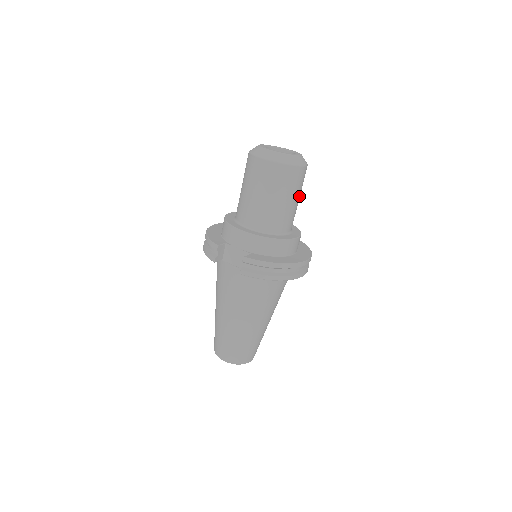
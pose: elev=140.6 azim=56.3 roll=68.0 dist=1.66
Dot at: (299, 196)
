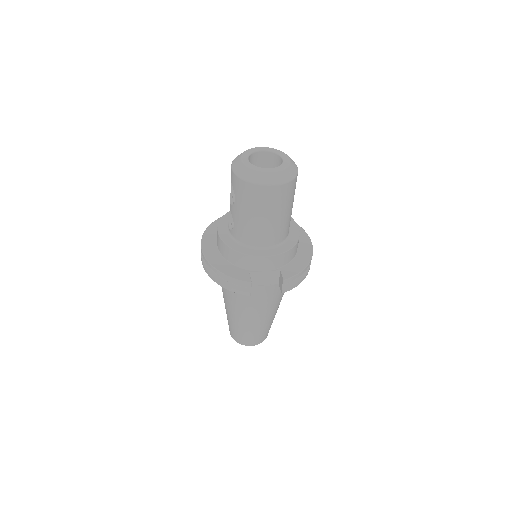
Dot at: occluded
